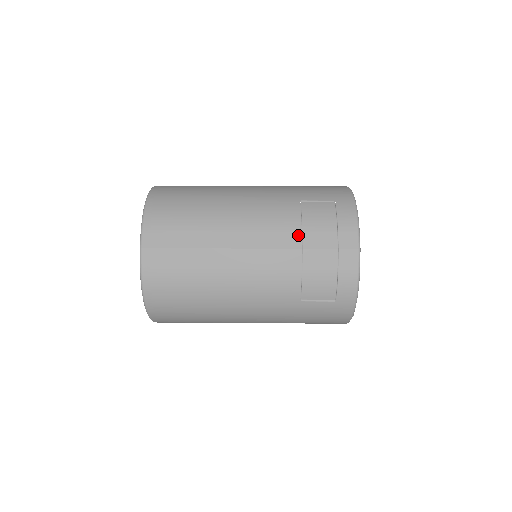
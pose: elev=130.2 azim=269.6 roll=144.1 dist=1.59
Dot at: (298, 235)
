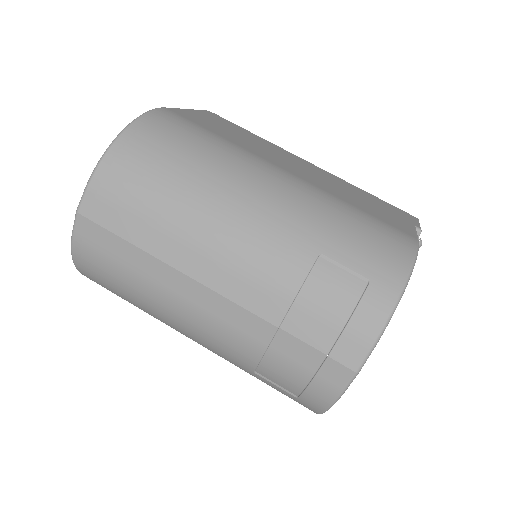
Dot at: (283, 307)
